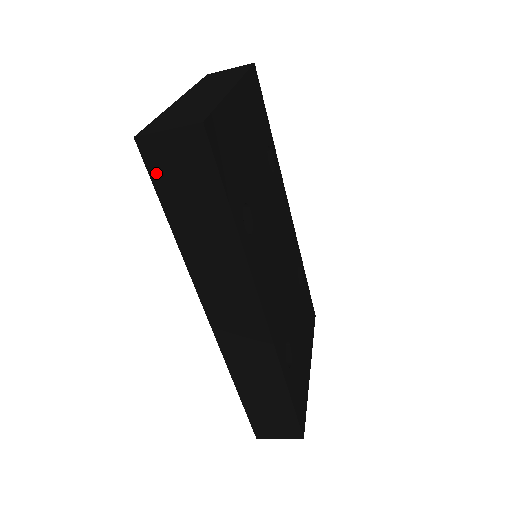
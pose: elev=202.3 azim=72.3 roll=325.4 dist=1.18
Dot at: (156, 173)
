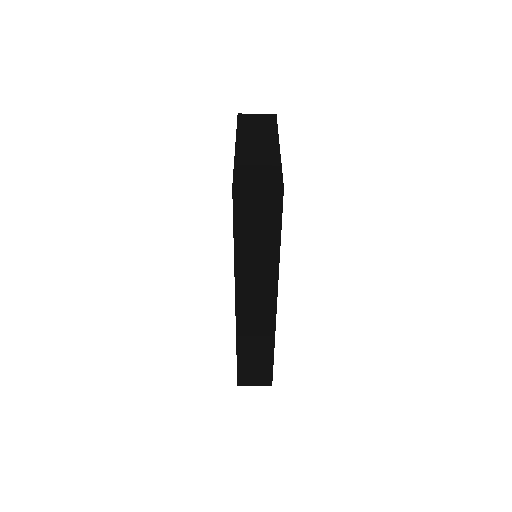
Dot at: (238, 211)
